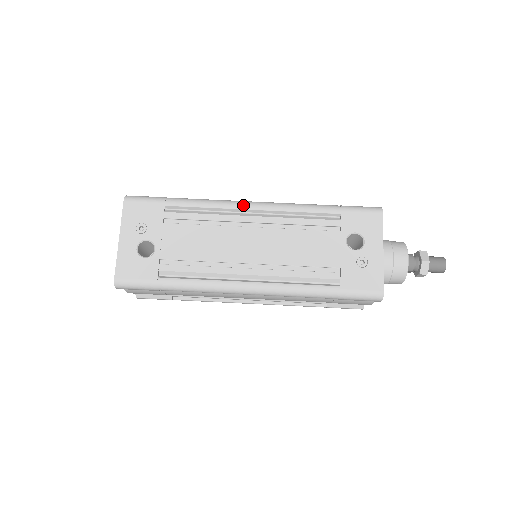
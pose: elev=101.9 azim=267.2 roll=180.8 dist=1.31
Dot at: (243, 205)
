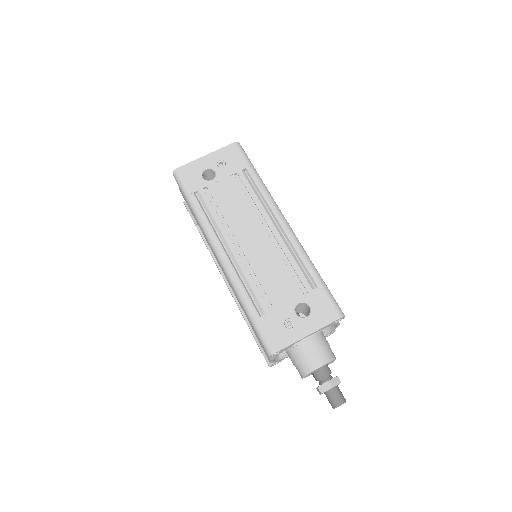
Dot at: (279, 216)
